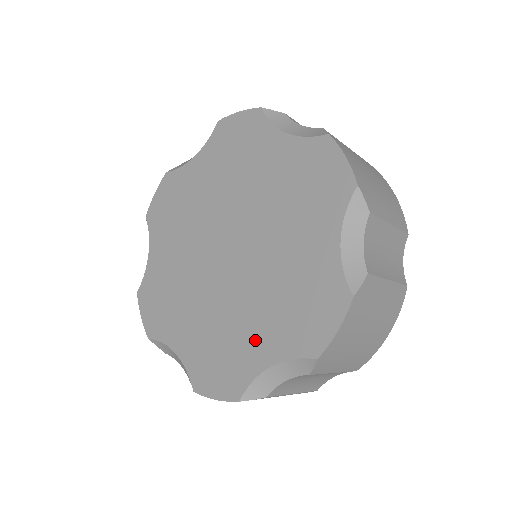
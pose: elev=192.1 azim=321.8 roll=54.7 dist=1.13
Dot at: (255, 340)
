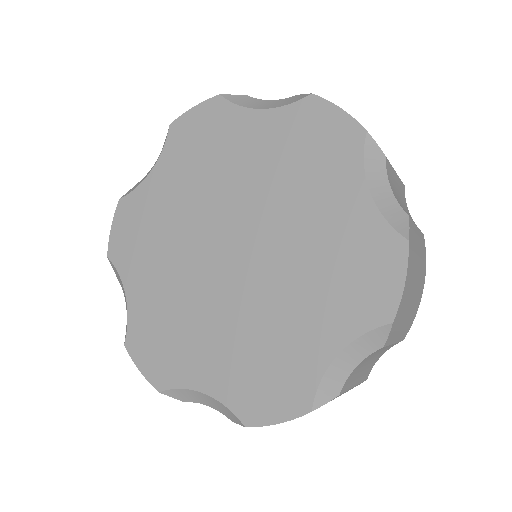
Dot at: (204, 359)
